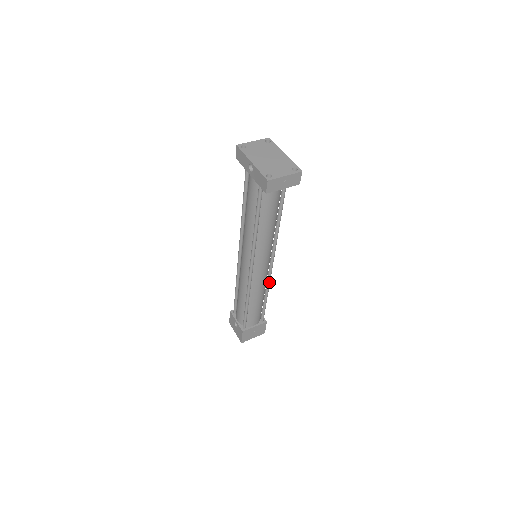
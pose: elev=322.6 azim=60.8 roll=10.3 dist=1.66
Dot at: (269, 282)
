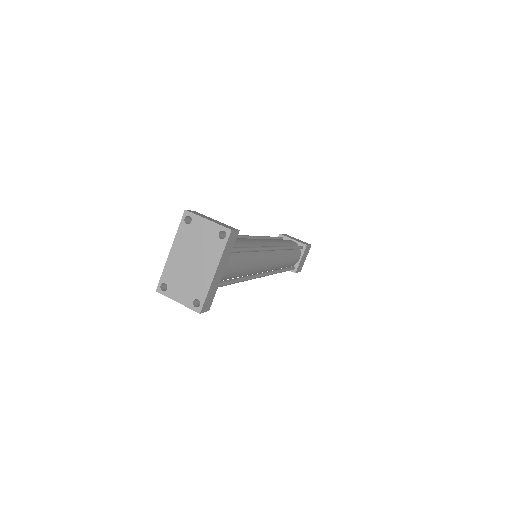
Dot at: occluded
